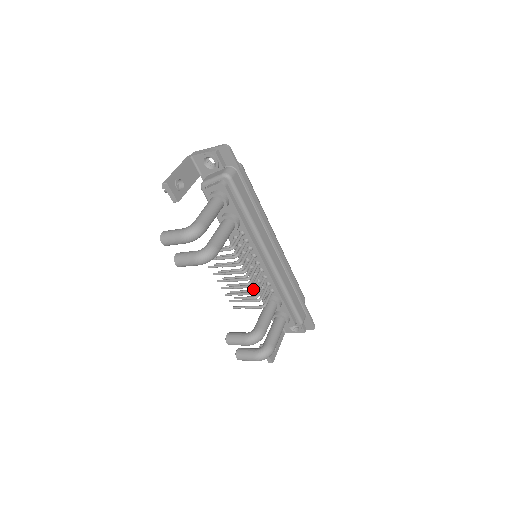
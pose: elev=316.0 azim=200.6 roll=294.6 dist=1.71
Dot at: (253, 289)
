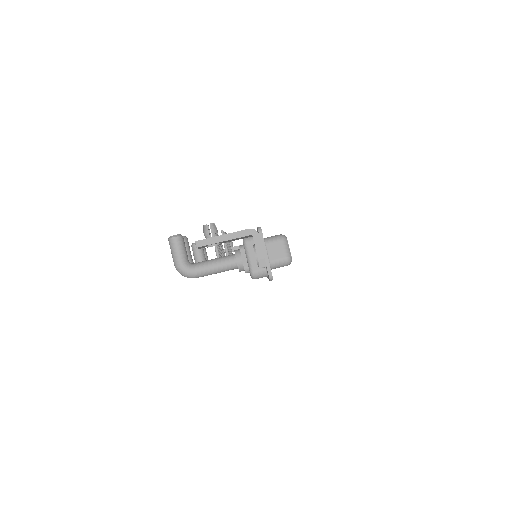
Dot at: occluded
